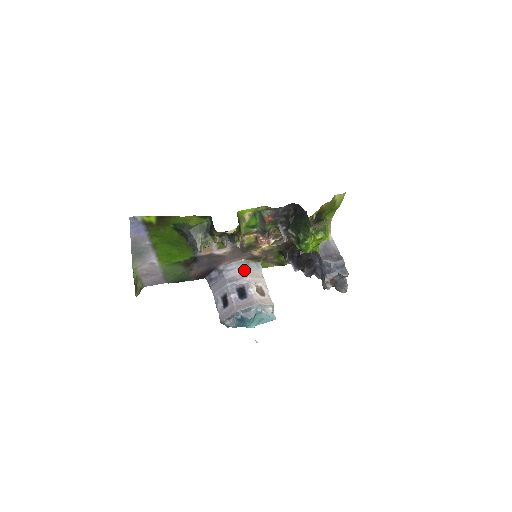
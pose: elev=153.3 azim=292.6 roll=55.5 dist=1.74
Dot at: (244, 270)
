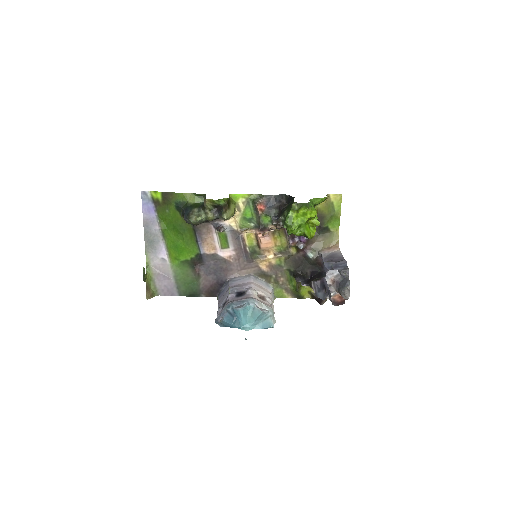
Dot at: (249, 280)
